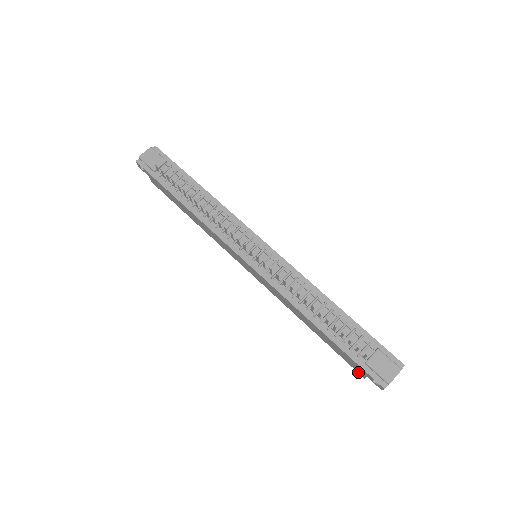
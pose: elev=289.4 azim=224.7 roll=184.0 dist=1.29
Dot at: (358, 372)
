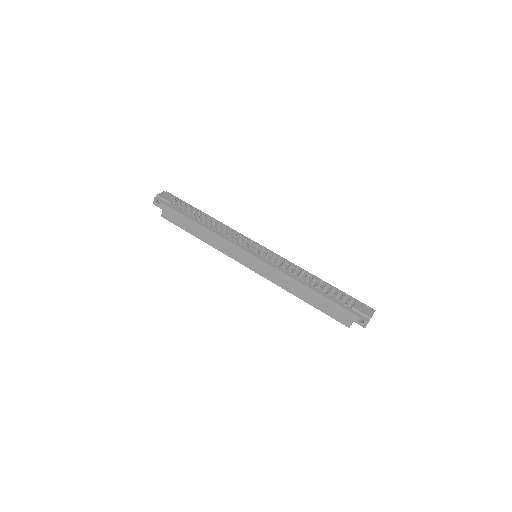
Dot at: (344, 324)
